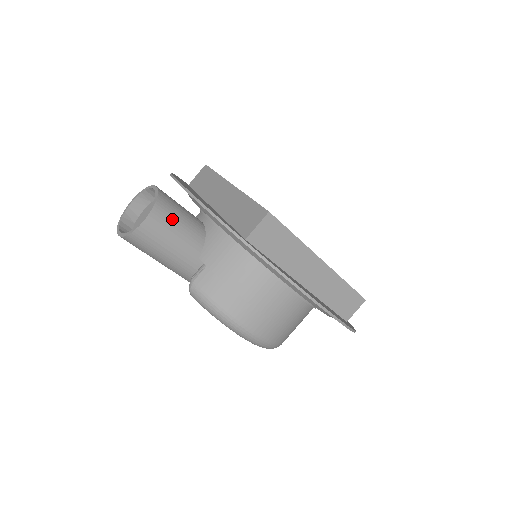
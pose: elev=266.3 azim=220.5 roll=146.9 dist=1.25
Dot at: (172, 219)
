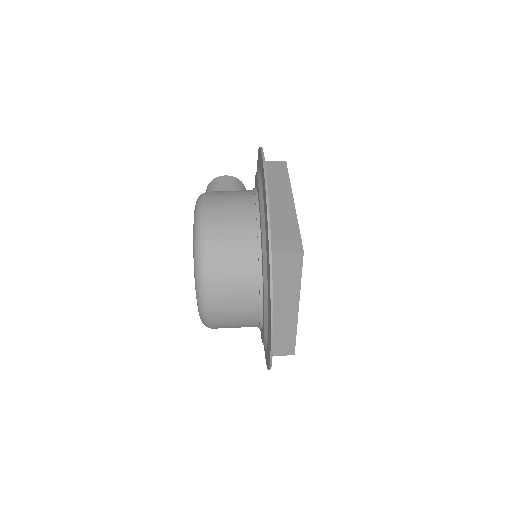
Dot at: (237, 187)
